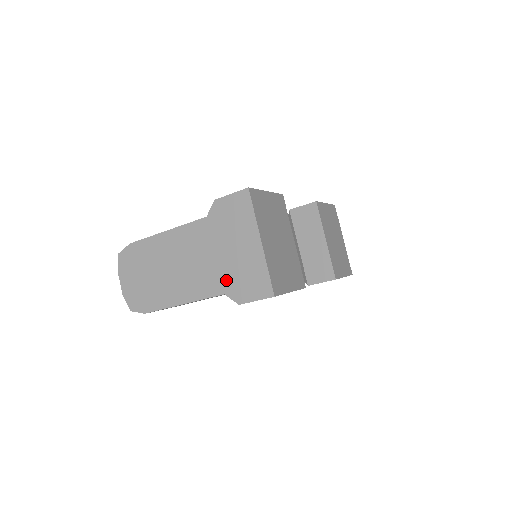
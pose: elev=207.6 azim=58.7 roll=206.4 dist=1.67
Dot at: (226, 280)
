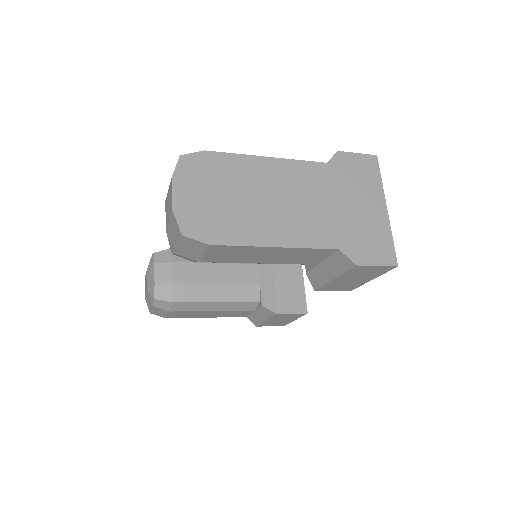
Dot at: (343, 234)
